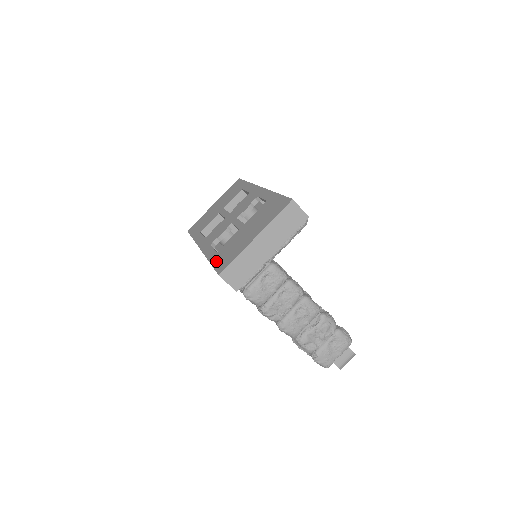
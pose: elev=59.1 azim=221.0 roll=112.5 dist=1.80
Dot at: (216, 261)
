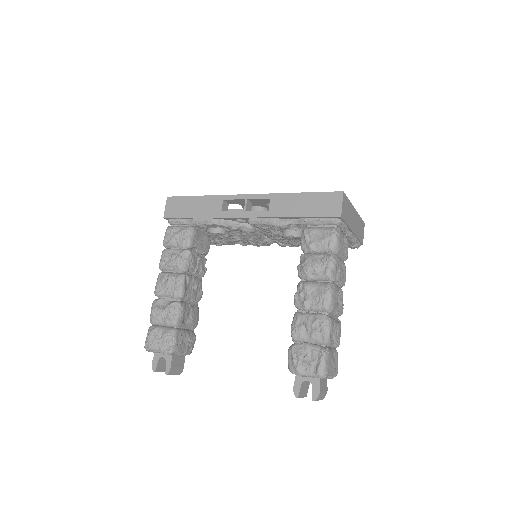
Dot at: occluded
